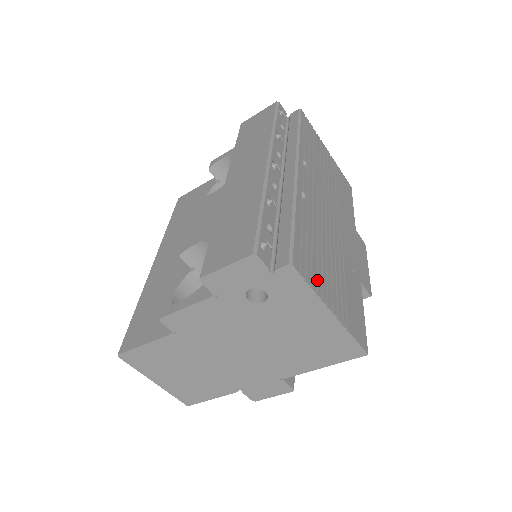
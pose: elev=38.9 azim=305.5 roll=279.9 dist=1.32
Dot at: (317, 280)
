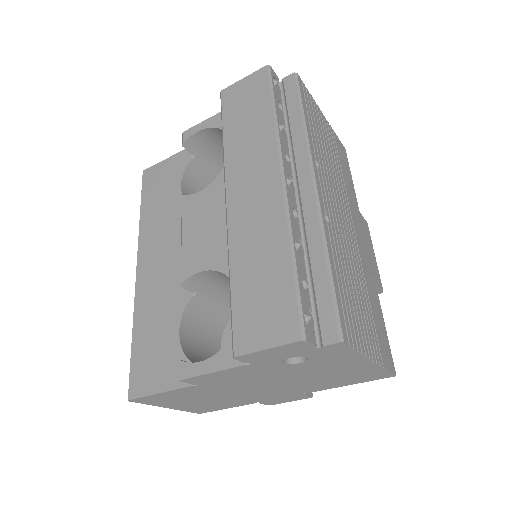
Dot at: (358, 333)
